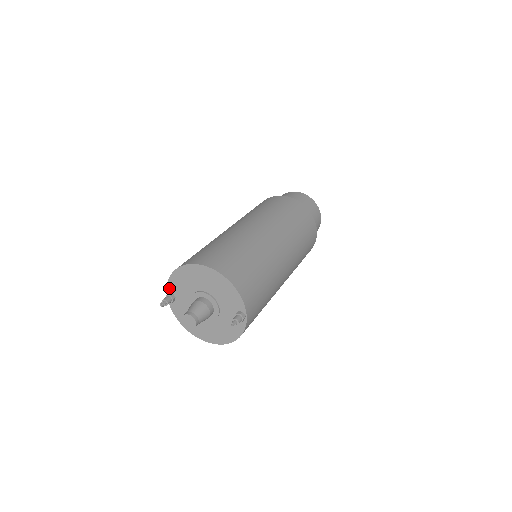
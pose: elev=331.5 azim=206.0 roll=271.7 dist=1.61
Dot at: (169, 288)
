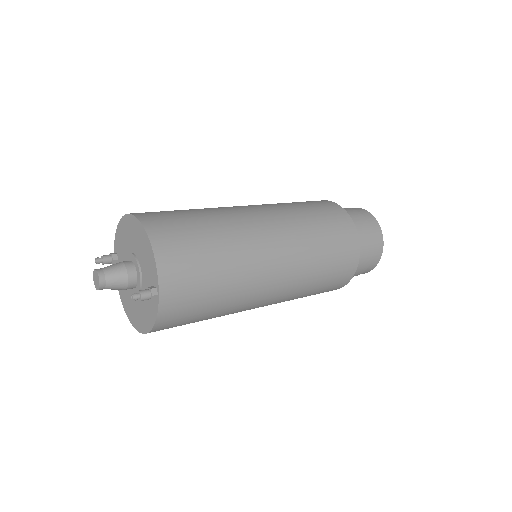
Dot at: (115, 246)
